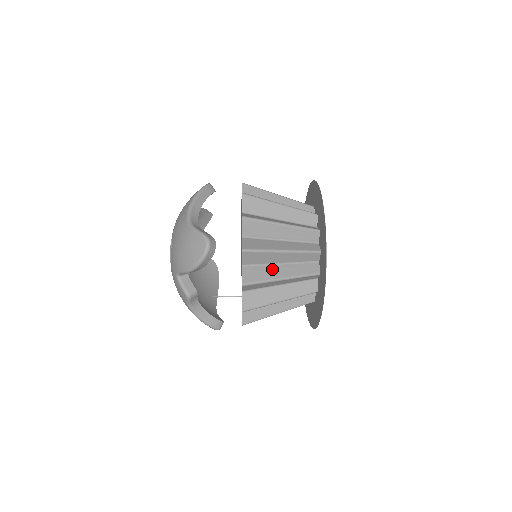
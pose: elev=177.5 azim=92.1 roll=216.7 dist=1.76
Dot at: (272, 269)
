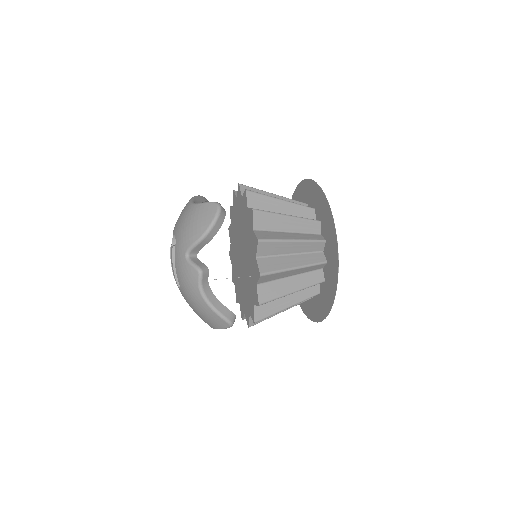
Dot at: (281, 234)
